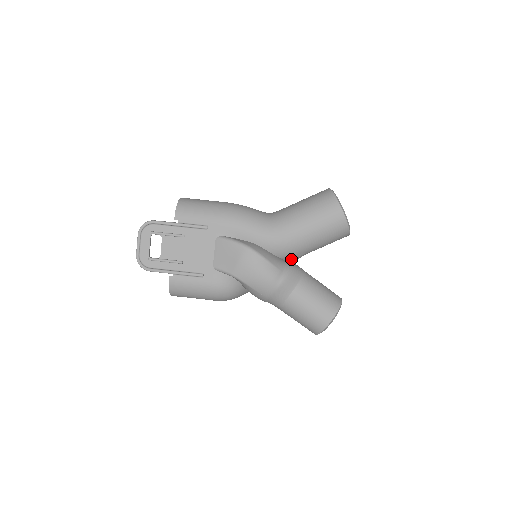
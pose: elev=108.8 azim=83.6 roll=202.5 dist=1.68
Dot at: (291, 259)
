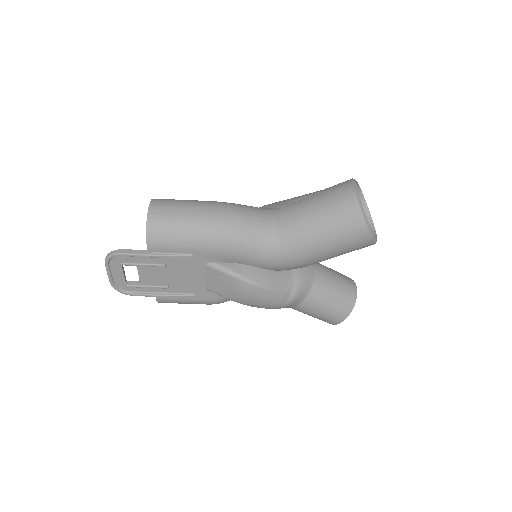
Dot at: occluded
